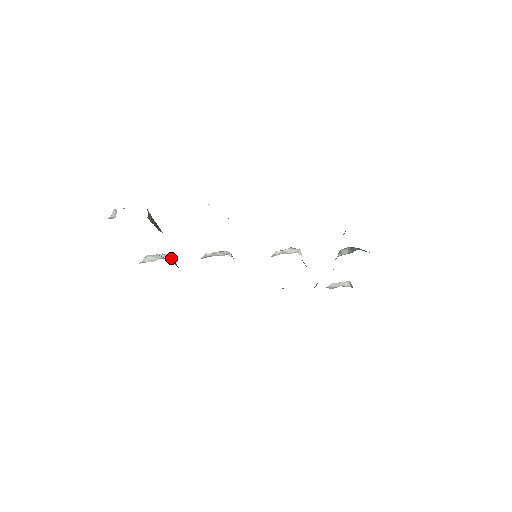
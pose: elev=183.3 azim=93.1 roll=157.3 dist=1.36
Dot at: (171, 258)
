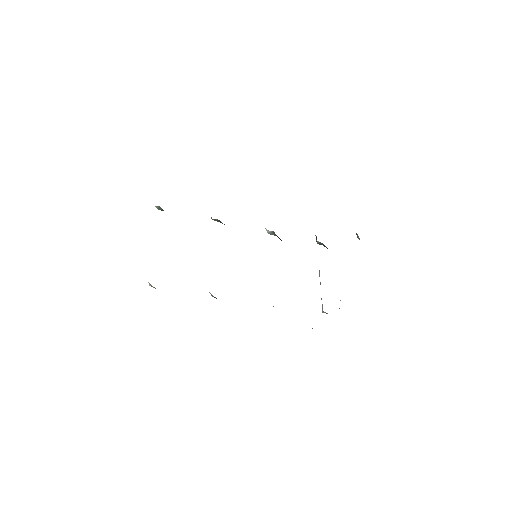
Dot at: occluded
